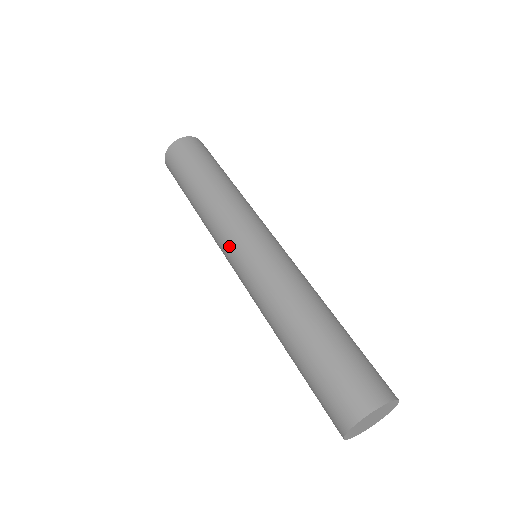
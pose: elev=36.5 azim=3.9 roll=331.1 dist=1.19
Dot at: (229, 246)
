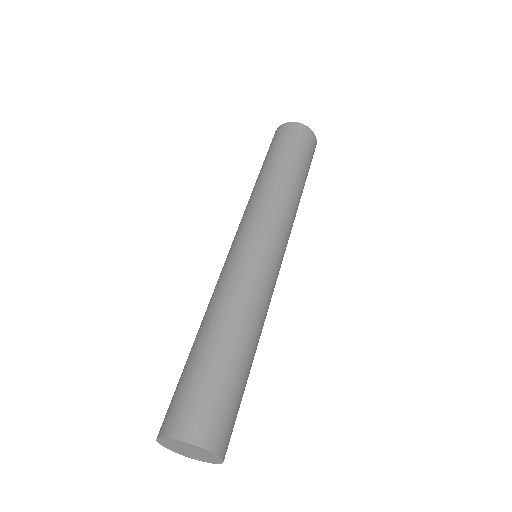
Dot at: occluded
